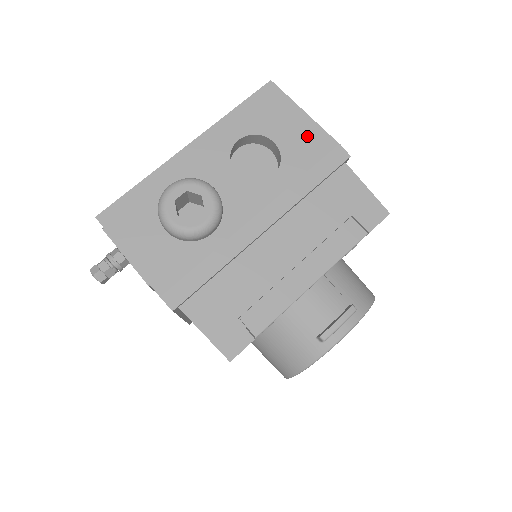
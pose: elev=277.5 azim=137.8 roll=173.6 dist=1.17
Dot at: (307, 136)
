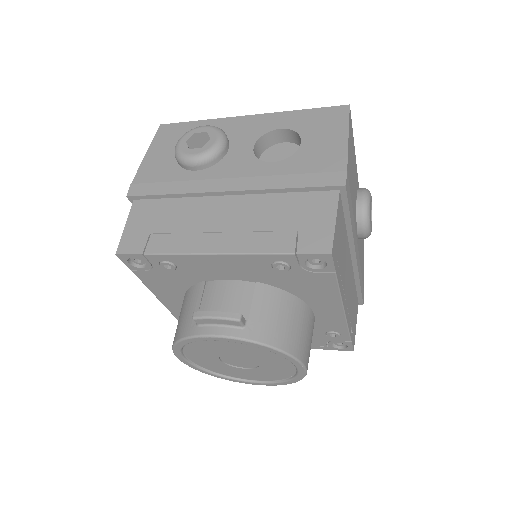
Dot at: (329, 152)
